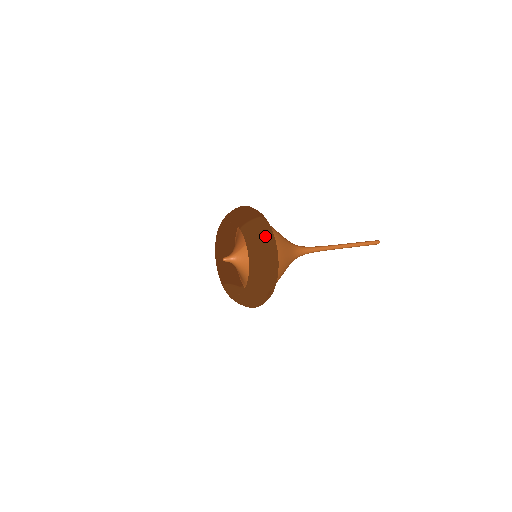
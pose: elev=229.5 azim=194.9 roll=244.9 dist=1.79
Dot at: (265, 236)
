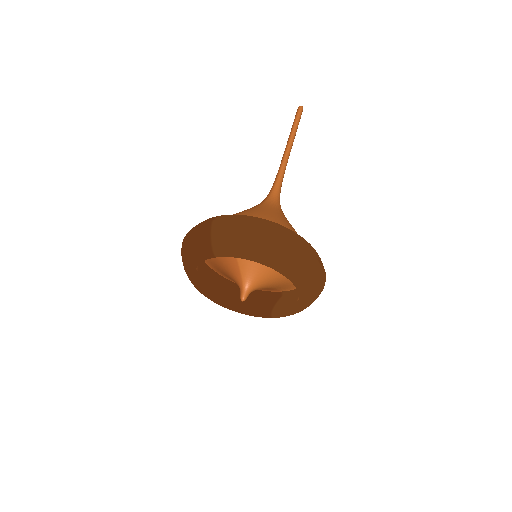
Dot at: (243, 227)
